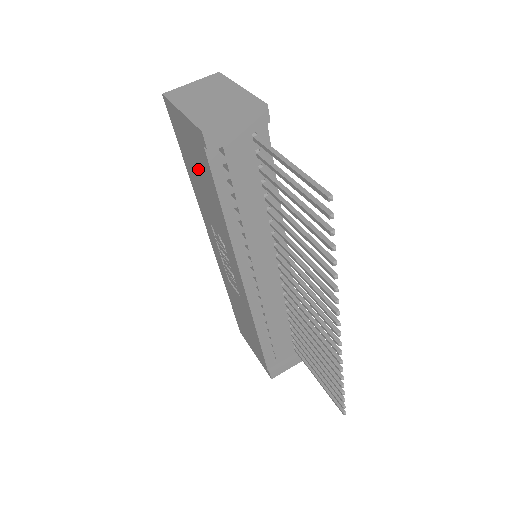
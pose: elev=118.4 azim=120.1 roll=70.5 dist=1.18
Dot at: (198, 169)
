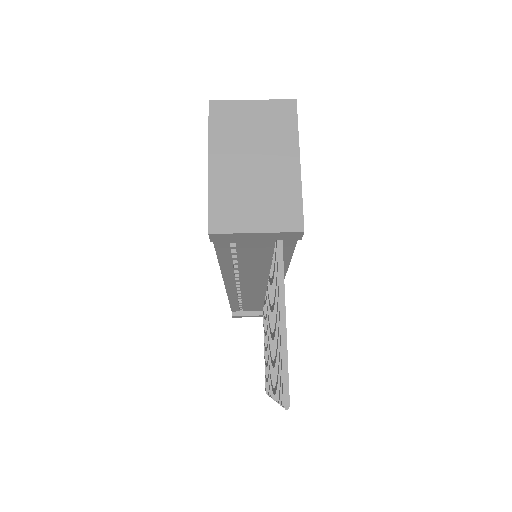
Dot at: occluded
